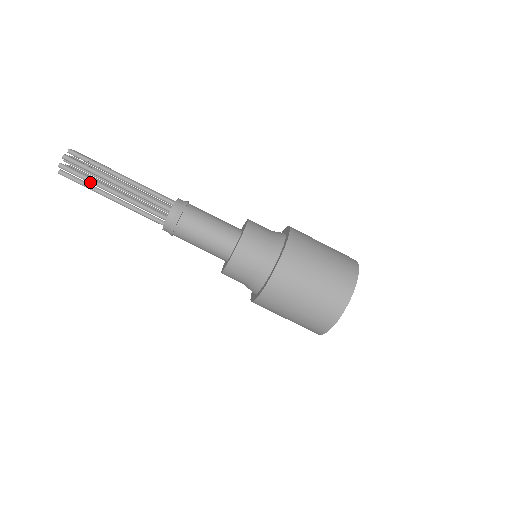
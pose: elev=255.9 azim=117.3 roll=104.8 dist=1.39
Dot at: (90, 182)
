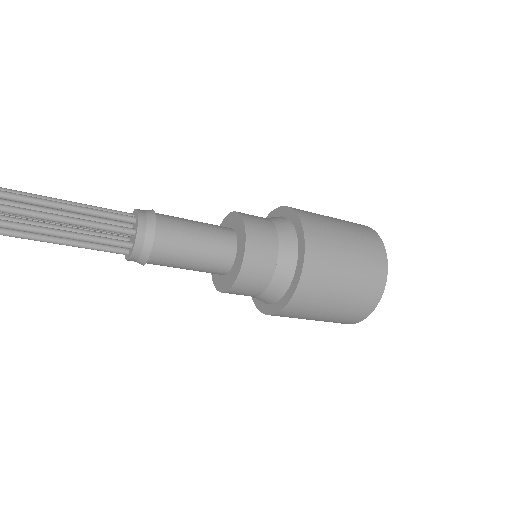
Dot at: out of frame
